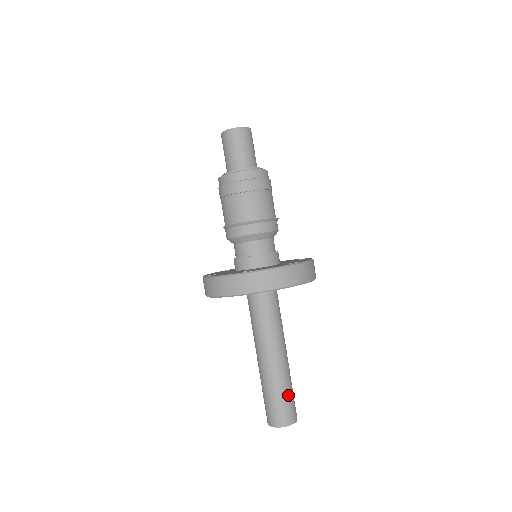
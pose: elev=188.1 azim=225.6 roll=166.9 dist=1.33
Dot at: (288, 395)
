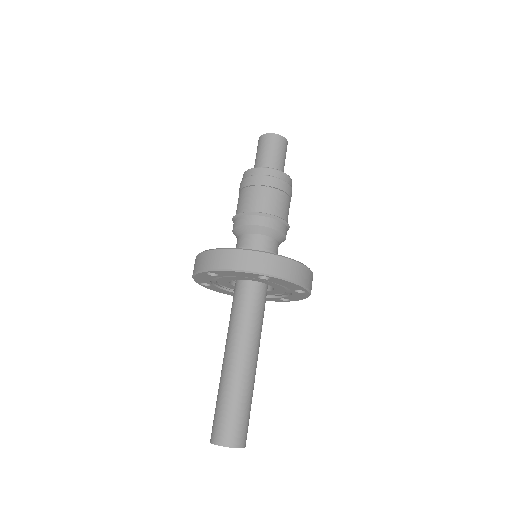
Dot at: (234, 410)
